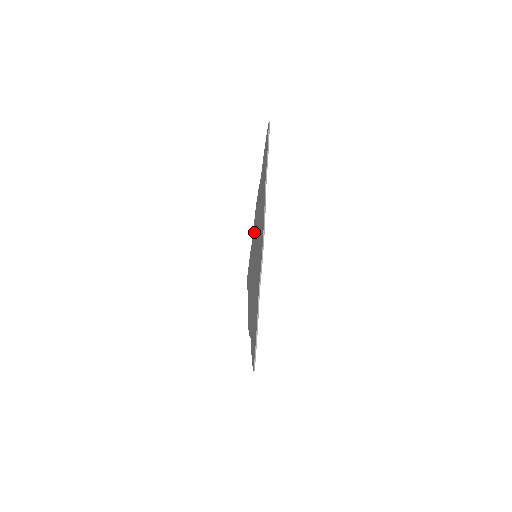
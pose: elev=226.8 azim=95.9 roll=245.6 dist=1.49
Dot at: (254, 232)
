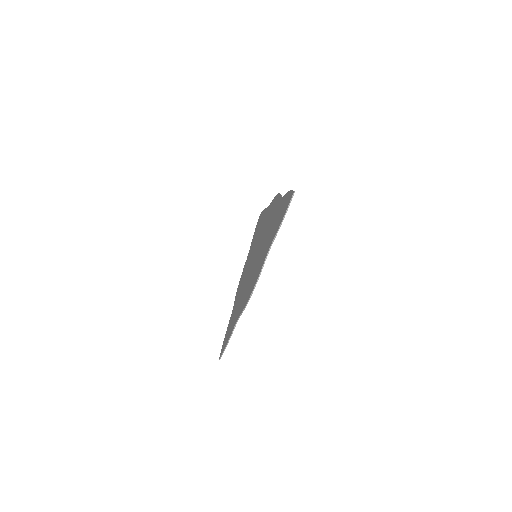
Dot at: (241, 286)
